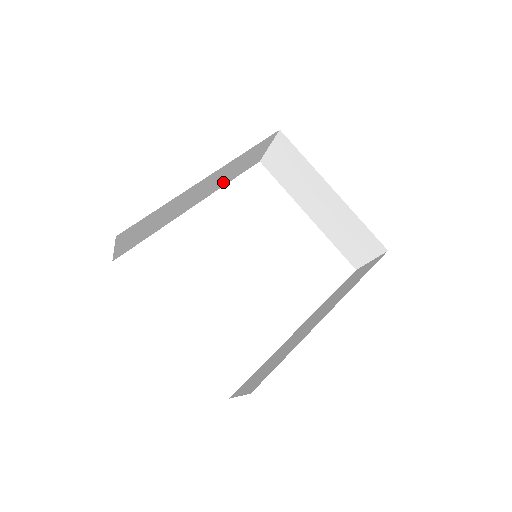
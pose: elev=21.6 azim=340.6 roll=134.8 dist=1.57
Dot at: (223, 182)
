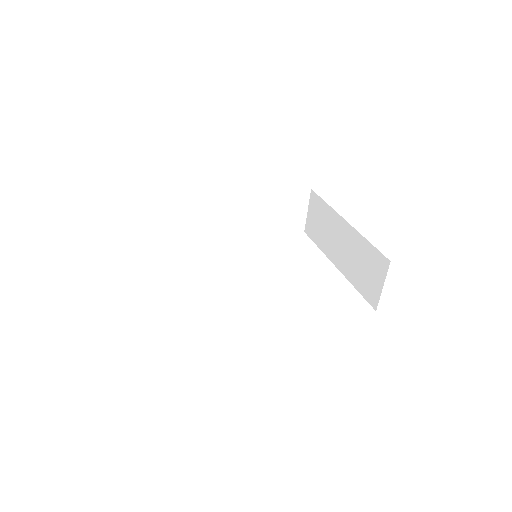
Dot at: (260, 229)
